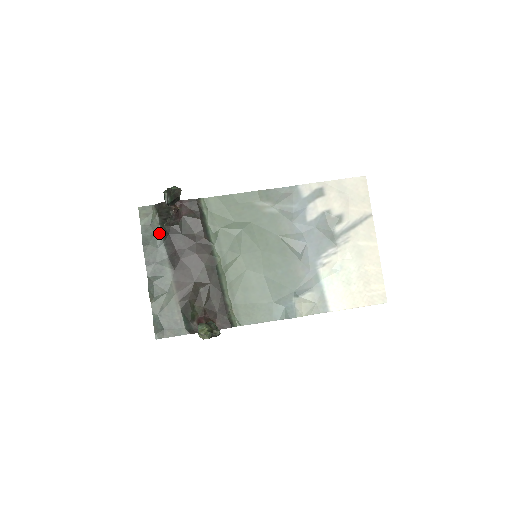
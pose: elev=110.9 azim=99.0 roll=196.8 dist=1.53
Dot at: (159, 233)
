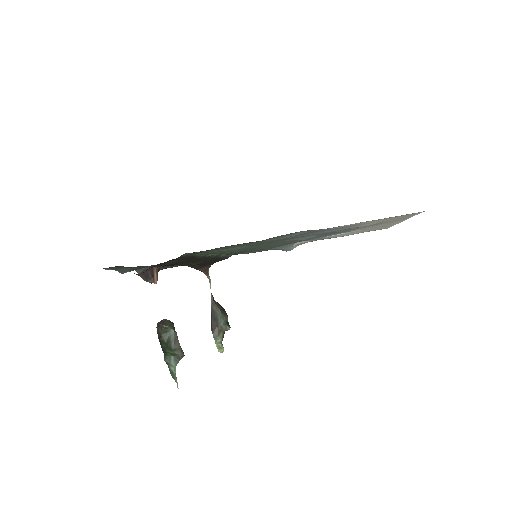
Dot at: occluded
